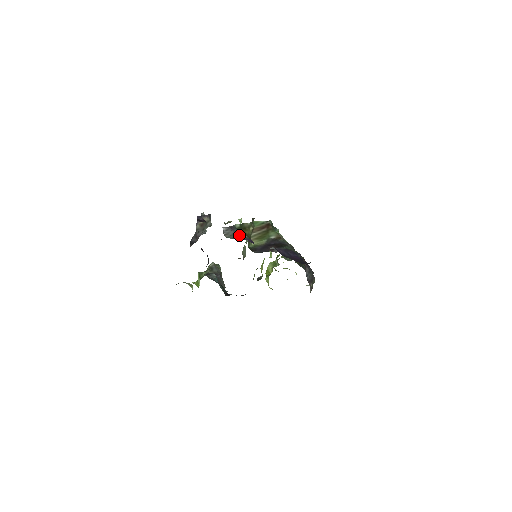
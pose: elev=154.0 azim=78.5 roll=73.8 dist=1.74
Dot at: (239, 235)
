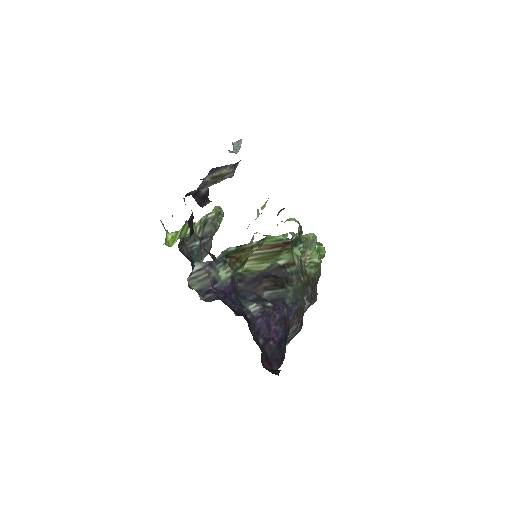
Dot at: (215, 280)
